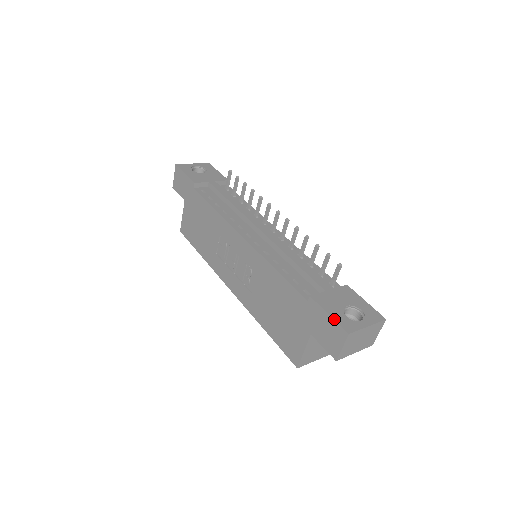
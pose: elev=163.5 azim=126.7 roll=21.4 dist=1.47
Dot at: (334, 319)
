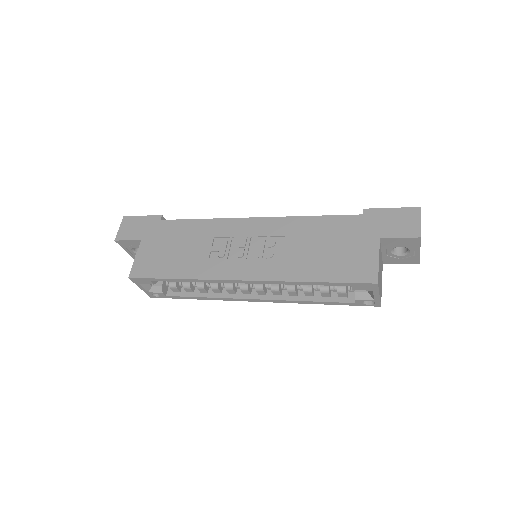
Dot at: (399, 208)
